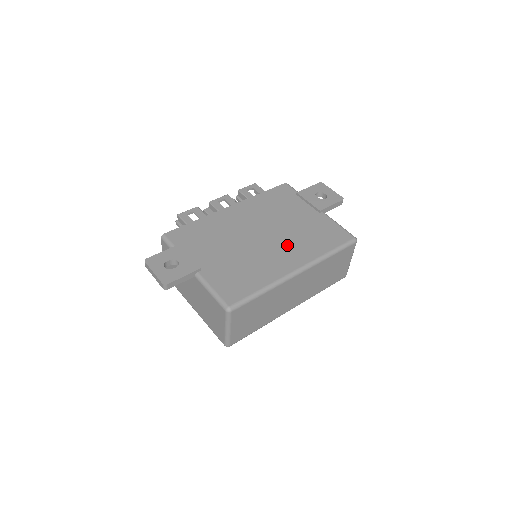
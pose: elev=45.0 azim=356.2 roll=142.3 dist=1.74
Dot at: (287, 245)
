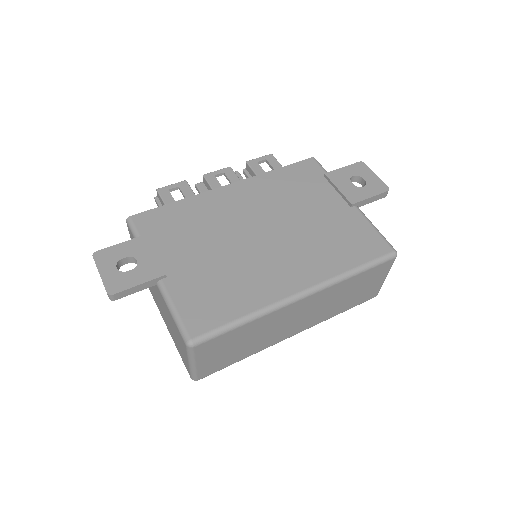
Dot at: (295, 252)
